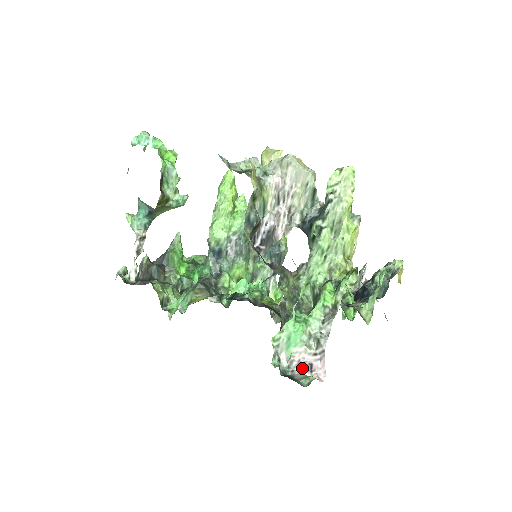
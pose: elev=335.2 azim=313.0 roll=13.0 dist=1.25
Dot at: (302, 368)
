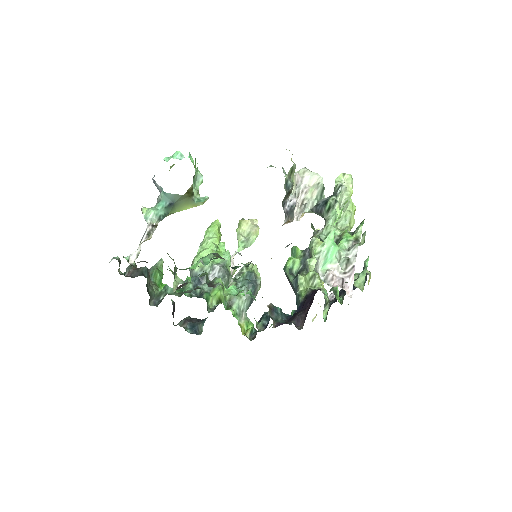
Dot at: (335, 282)
